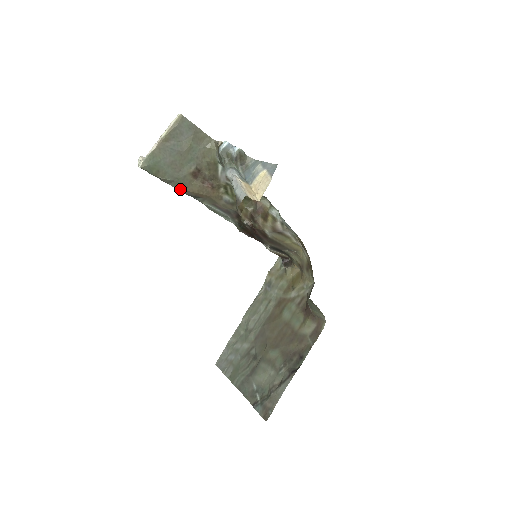
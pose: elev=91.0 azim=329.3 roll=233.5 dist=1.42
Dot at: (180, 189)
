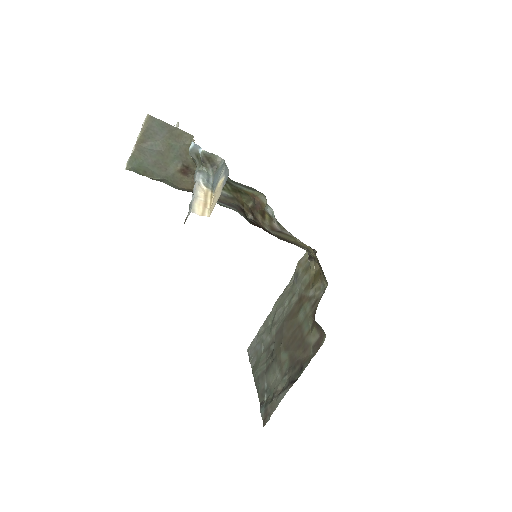
Dot at: (174, 186)
